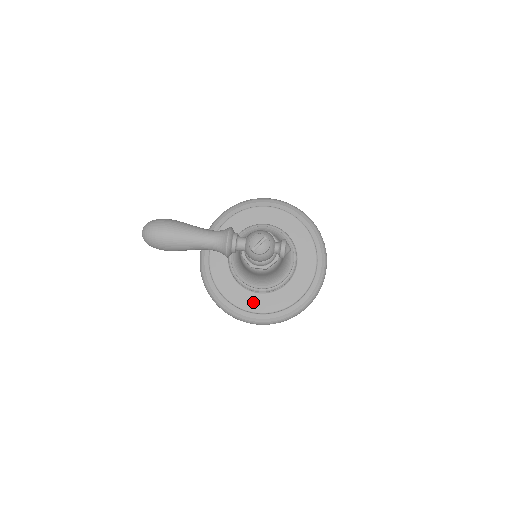
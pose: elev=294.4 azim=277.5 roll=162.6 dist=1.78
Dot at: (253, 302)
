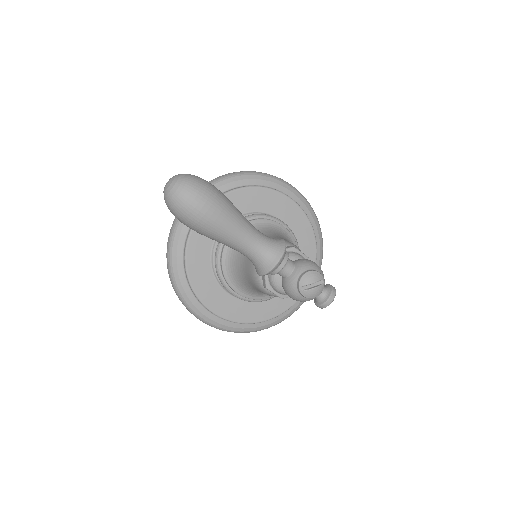
Dot at: (218, 301)
